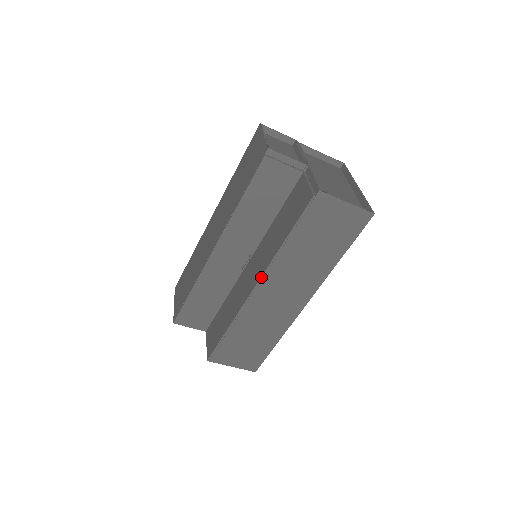
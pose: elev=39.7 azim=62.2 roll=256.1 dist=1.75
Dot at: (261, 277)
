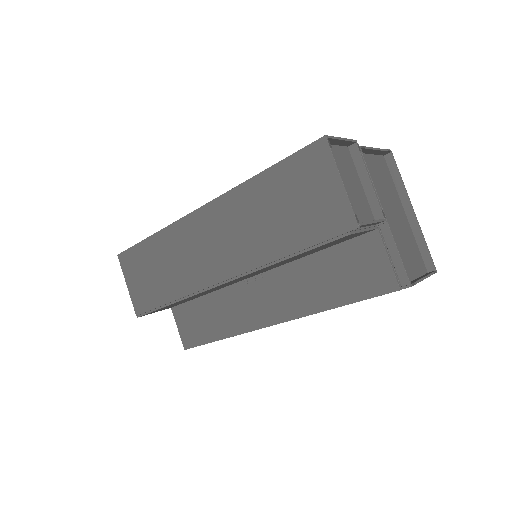
Dot at: (287, 321)
